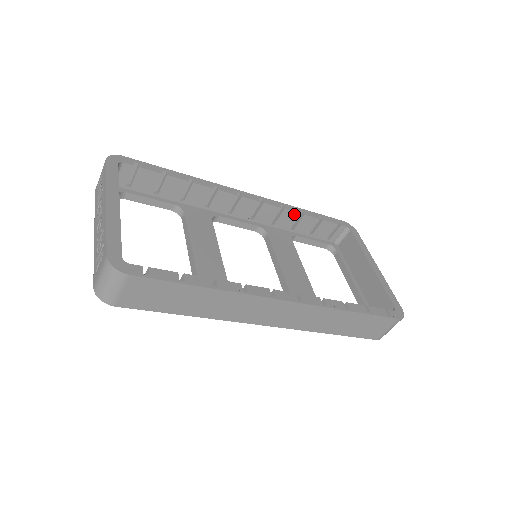
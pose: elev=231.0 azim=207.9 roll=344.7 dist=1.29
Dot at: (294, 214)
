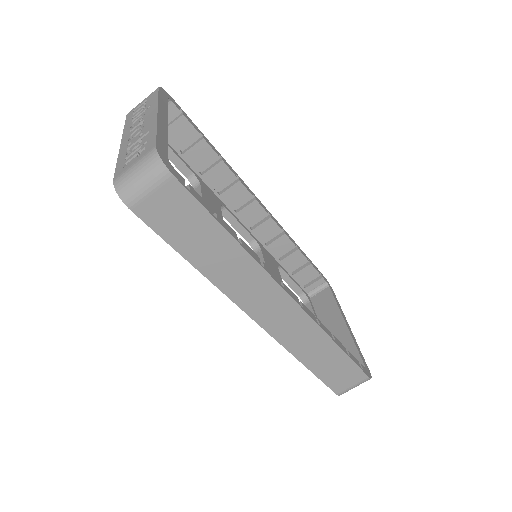
Dot at: (290, 244)
